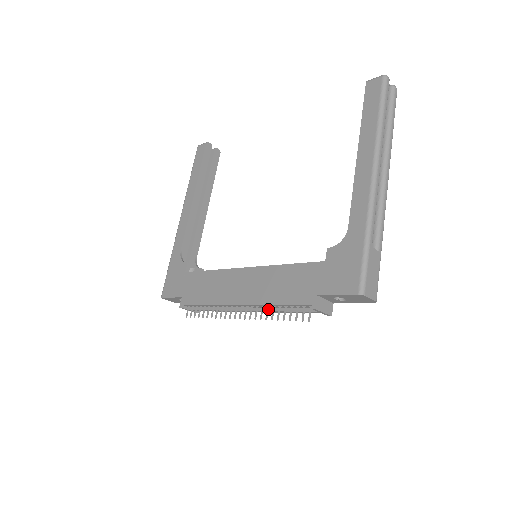
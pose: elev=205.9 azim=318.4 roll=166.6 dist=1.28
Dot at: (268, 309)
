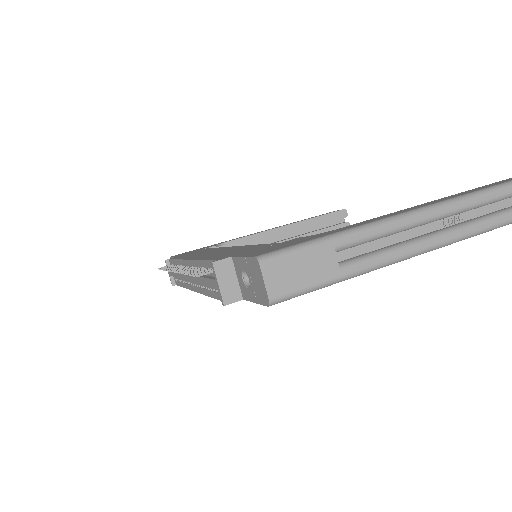
Dot at: occluded
